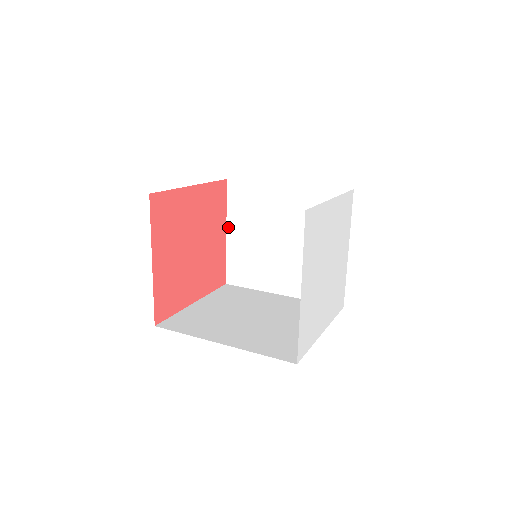
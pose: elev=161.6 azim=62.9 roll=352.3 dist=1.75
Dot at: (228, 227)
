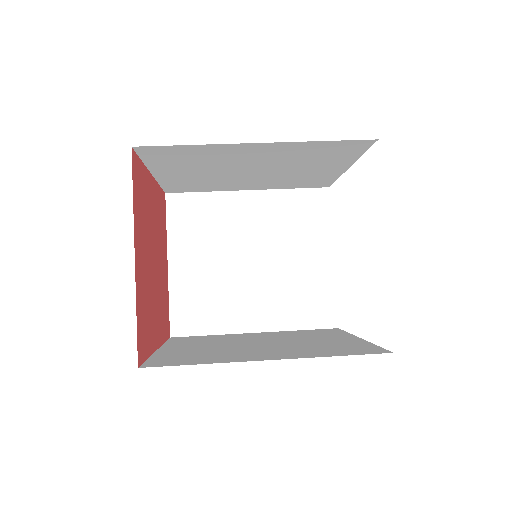
Dot at: (170, 256)
